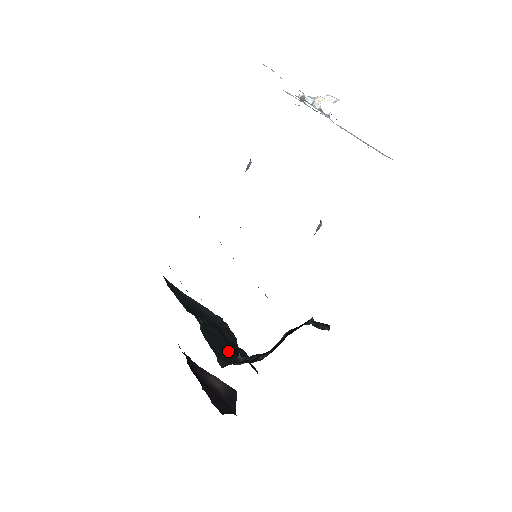
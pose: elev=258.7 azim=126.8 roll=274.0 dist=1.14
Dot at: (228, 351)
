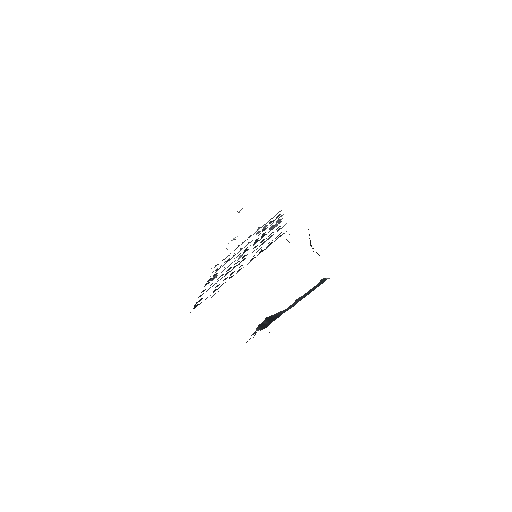
Dot at: occluded
